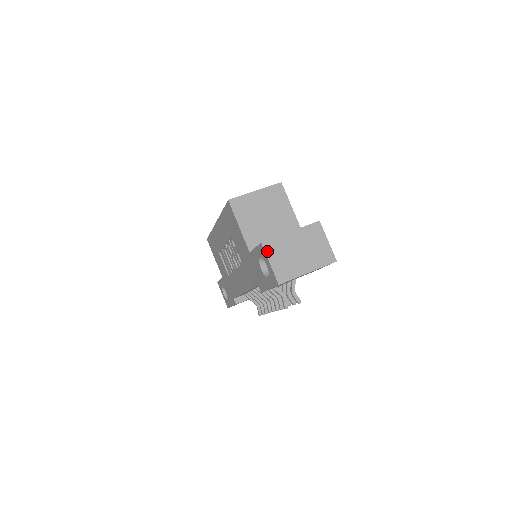
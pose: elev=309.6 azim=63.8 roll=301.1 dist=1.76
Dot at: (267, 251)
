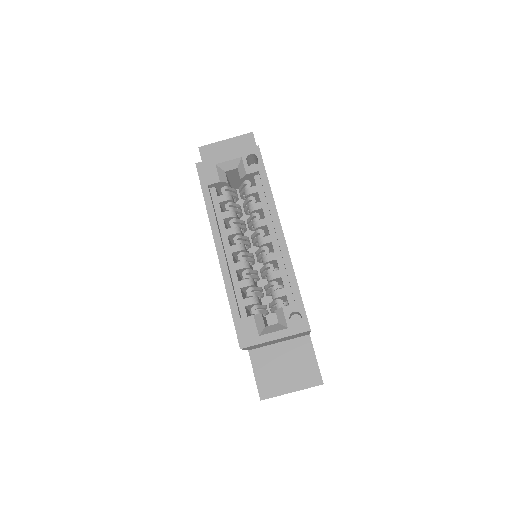
Dot at: occluded
